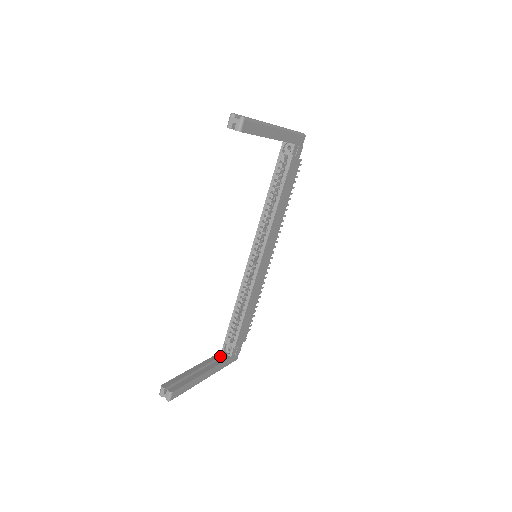
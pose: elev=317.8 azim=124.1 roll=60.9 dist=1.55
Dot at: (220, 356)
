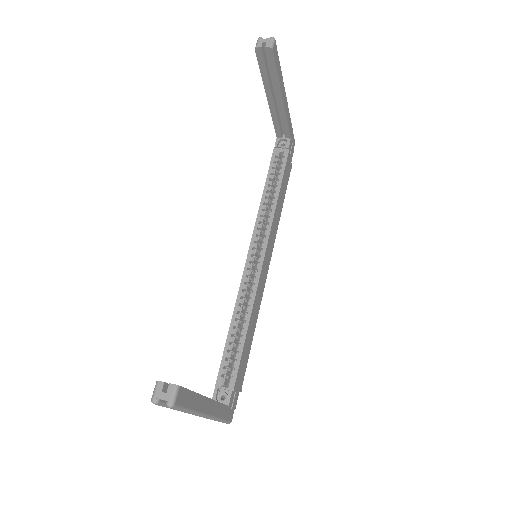
Dot at: occluded
